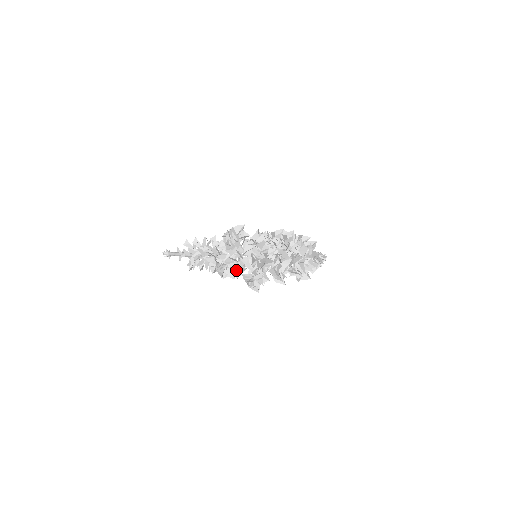
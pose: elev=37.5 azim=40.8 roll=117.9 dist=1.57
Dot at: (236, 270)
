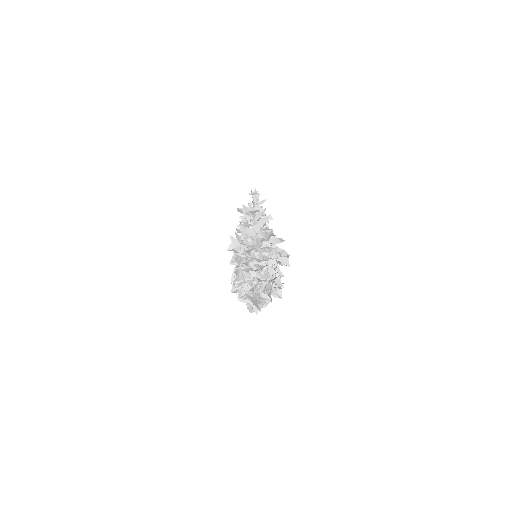
Dot at: occluded
